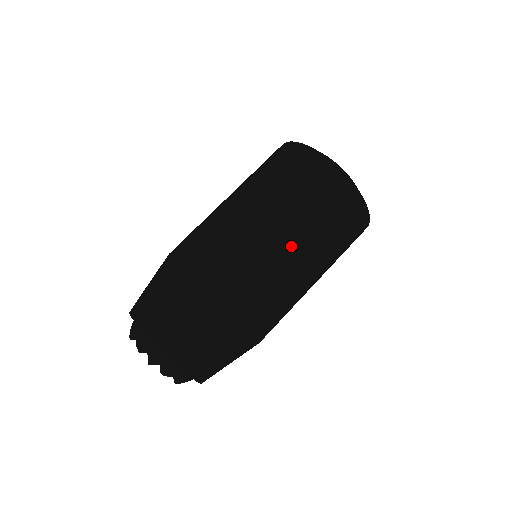
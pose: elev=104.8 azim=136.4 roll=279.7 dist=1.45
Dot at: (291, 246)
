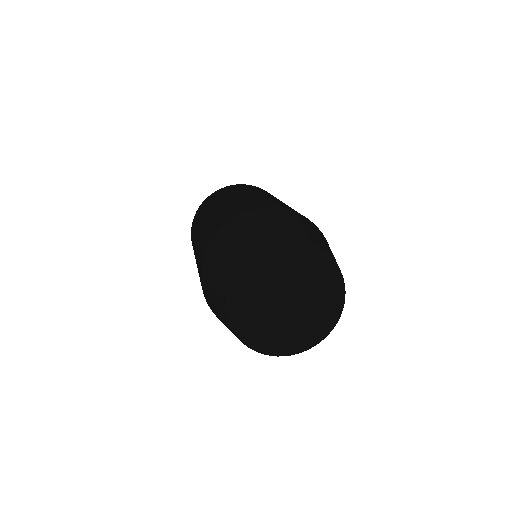
Dot at: occluded
